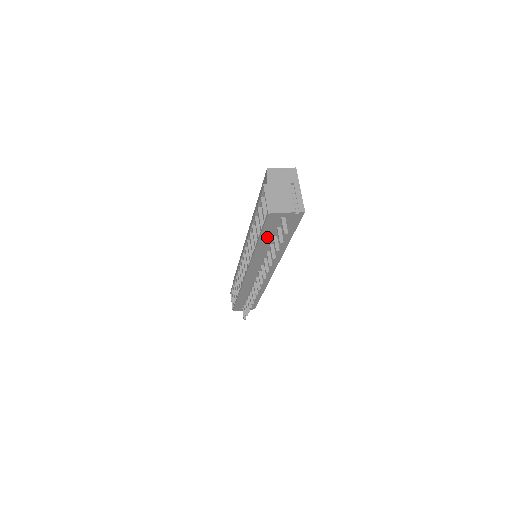
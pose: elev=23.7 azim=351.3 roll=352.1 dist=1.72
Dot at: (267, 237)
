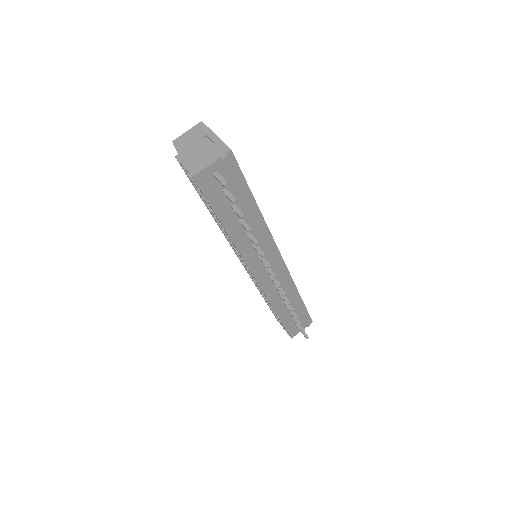
Dot at: (226, 212)
